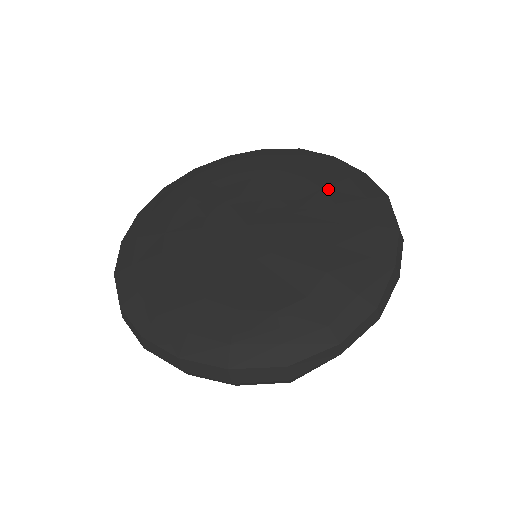
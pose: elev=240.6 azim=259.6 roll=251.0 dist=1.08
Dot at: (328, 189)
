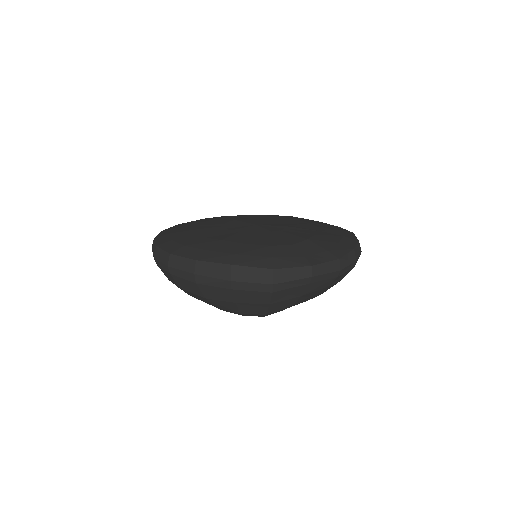
Dot at: (313, 224)
